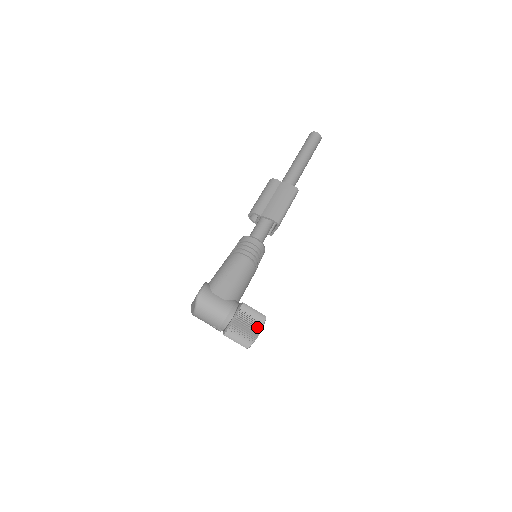
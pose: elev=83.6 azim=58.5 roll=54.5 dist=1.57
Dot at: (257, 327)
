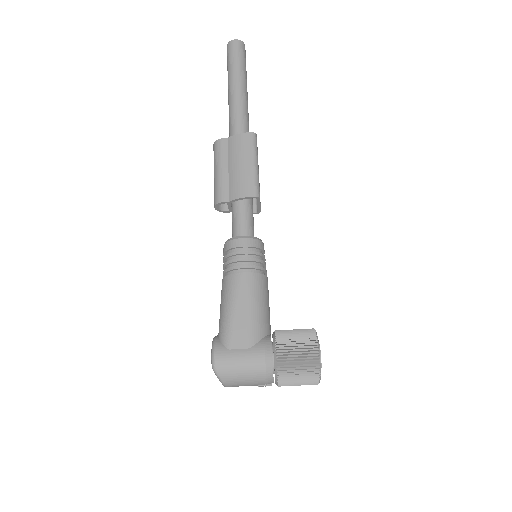
Dot at: (312, 357)
